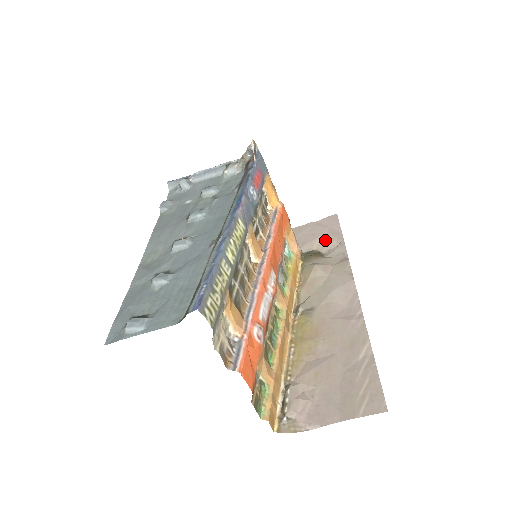
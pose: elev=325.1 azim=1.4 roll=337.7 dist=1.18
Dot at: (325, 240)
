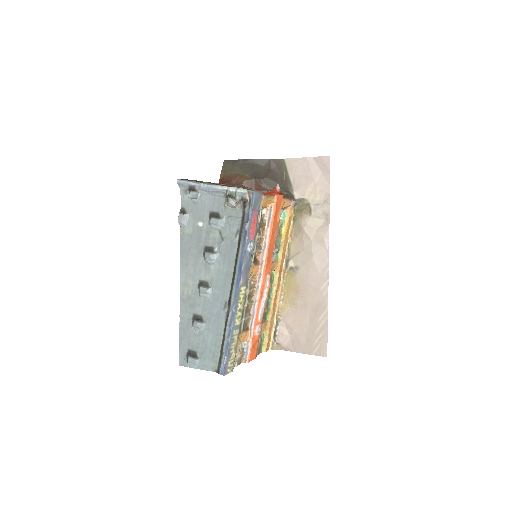
Dot at: (315, 191)
